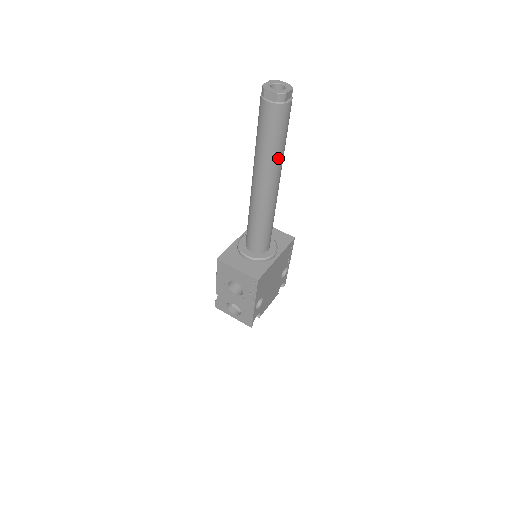
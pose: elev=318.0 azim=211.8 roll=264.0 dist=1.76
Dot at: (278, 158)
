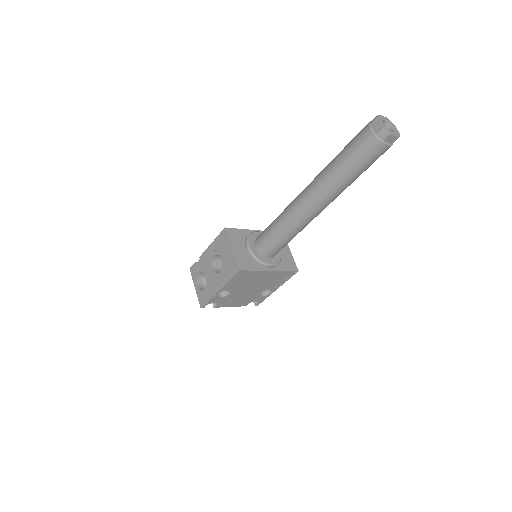
Dot at: (340, 184)
